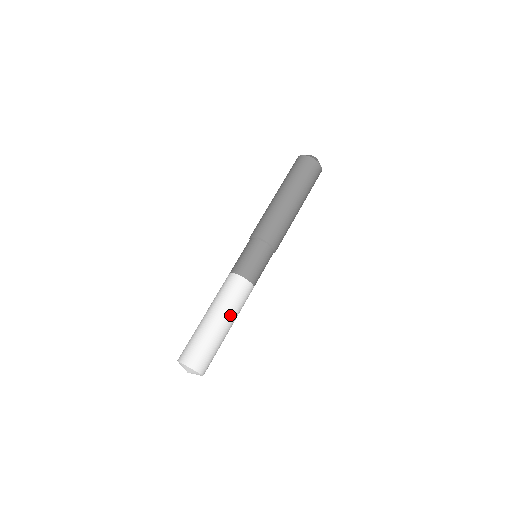
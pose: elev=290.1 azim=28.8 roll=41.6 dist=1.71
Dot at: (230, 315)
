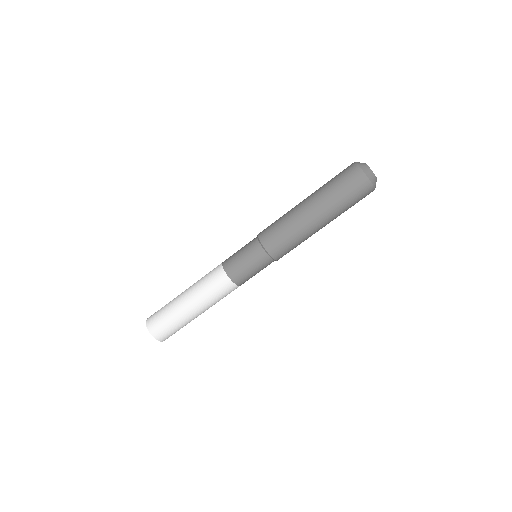
Dot at: (198, 301)
